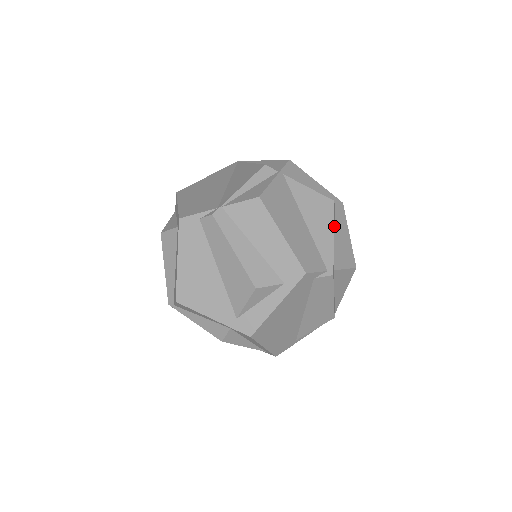
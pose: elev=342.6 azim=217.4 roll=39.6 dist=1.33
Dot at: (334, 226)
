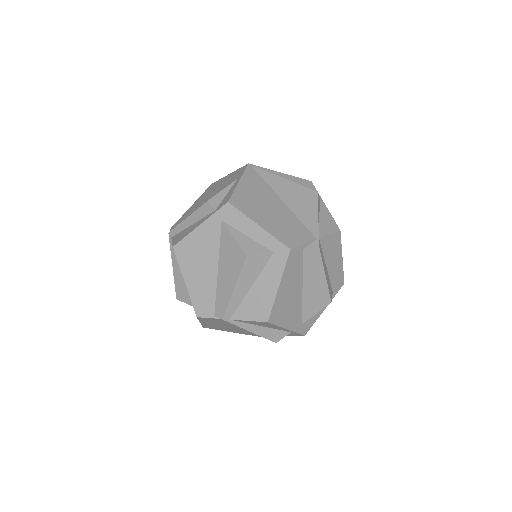
Dot at: occluded
